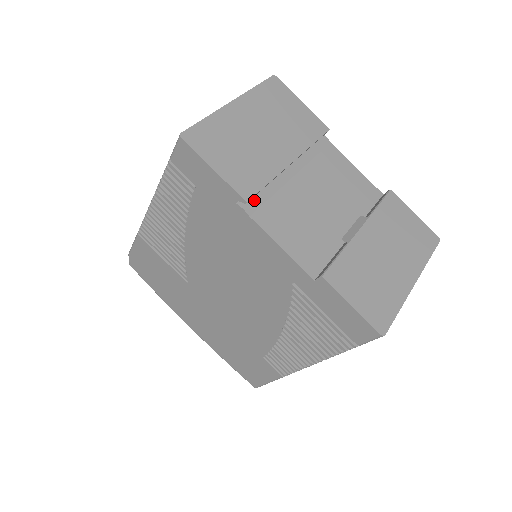
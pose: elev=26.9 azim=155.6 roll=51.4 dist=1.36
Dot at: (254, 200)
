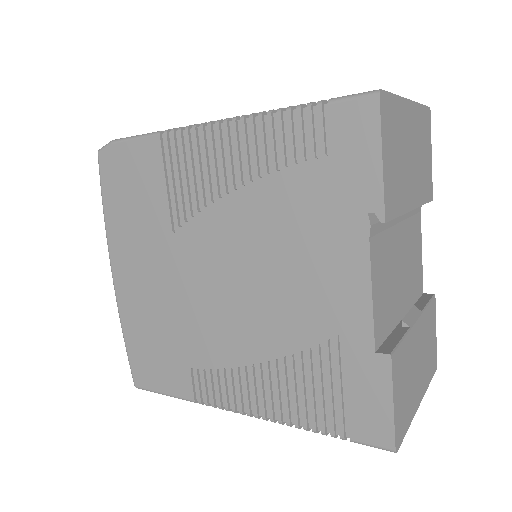
Dot at: (378, 222)
